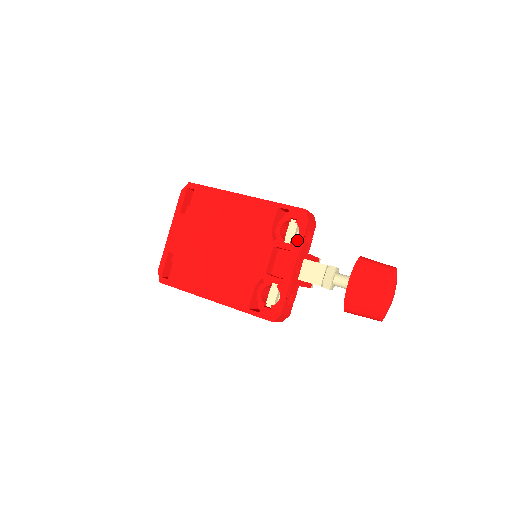
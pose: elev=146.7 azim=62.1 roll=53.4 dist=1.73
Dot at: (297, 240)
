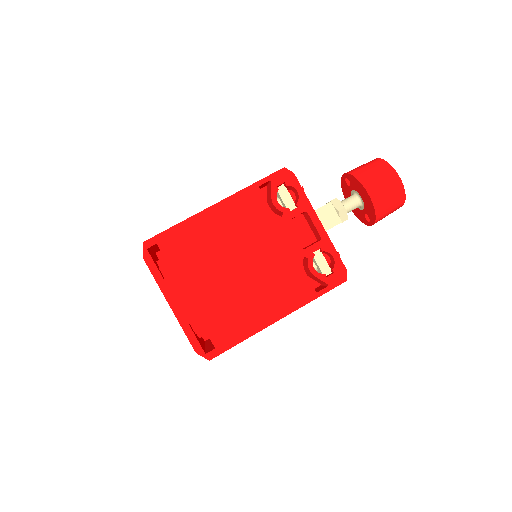
Dot at: (302, 198)
